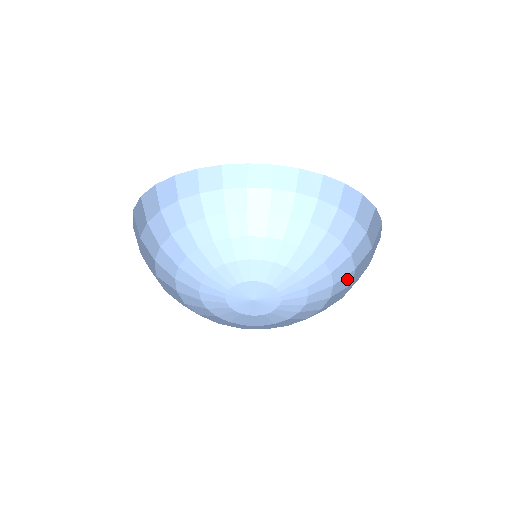
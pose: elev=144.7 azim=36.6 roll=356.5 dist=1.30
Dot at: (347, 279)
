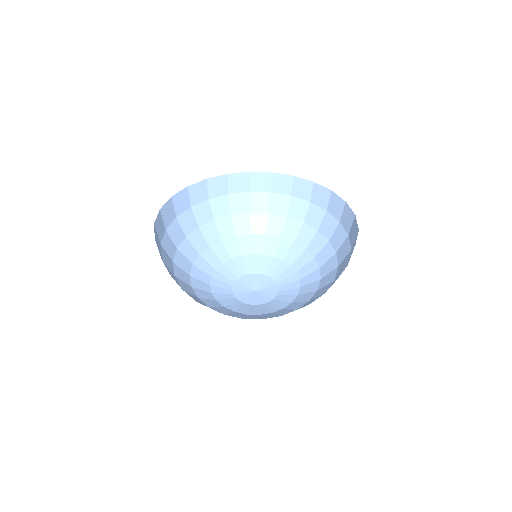
Dot at: (331, 262)
